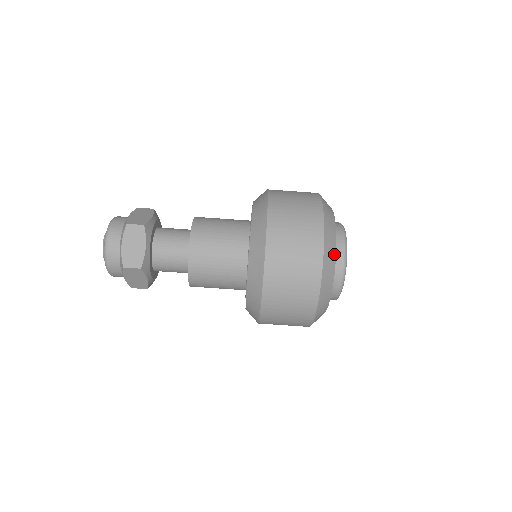
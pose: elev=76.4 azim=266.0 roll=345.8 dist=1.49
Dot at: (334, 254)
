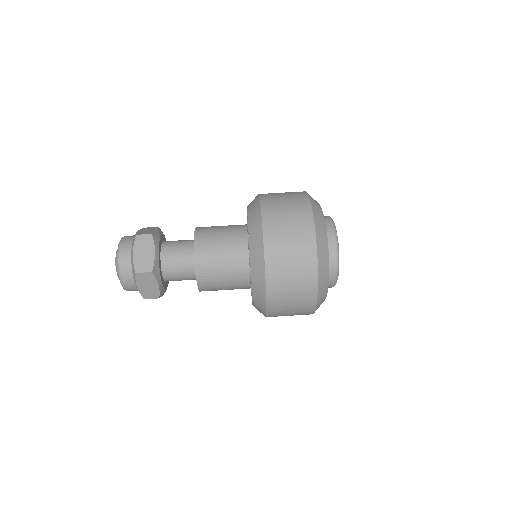
Dot at: occluded
